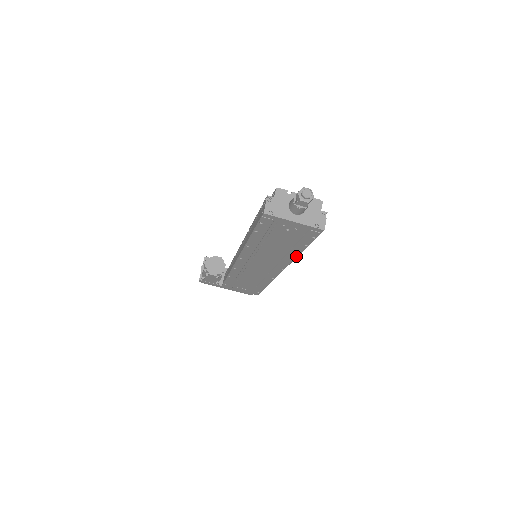
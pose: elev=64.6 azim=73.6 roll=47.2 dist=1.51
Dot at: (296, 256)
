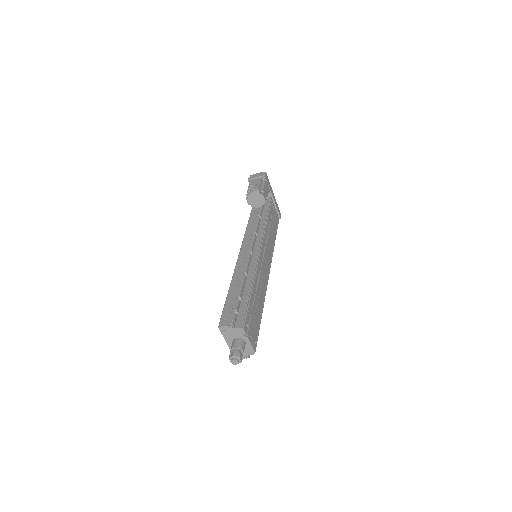
Dot at: occluded
